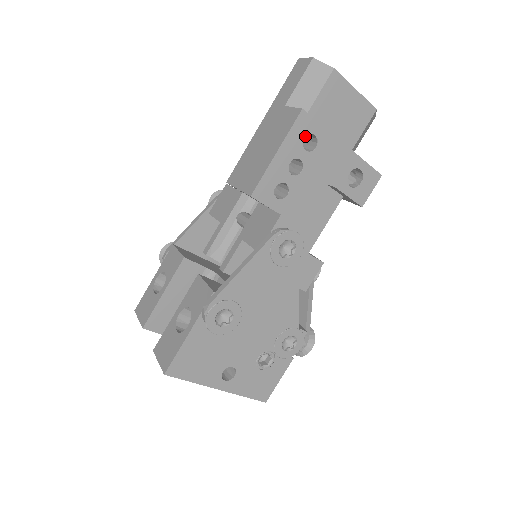
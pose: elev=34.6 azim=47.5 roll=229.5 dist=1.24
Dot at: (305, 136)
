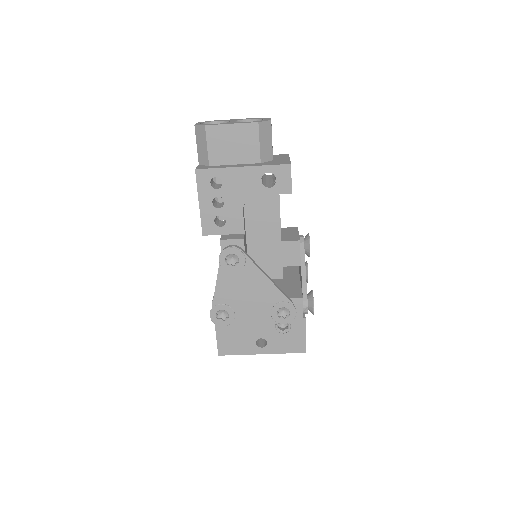
Dot at: (210, 182)
